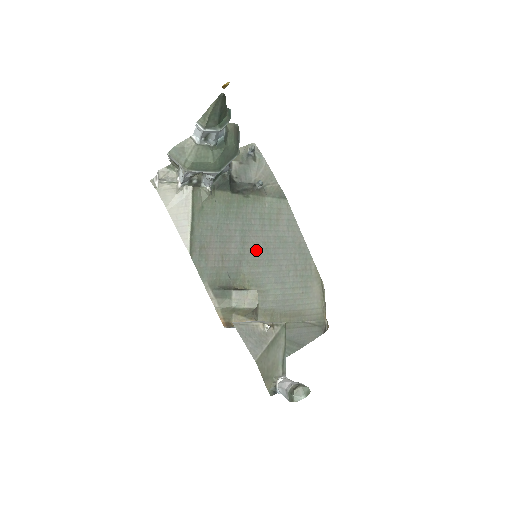
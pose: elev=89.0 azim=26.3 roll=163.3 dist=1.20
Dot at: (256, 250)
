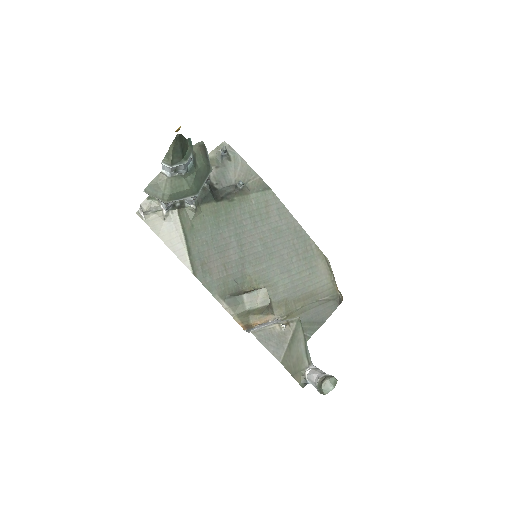
Dot at: (255, 249)
